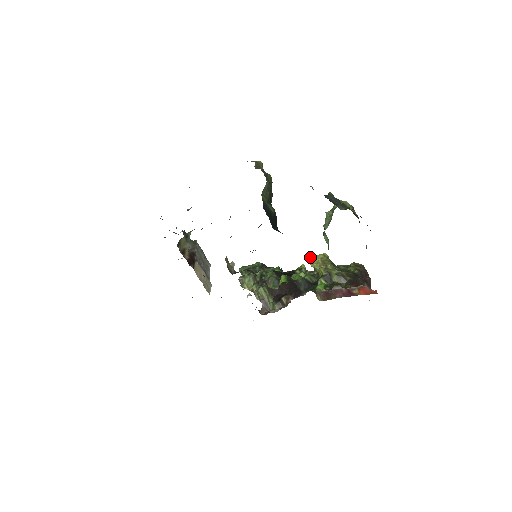
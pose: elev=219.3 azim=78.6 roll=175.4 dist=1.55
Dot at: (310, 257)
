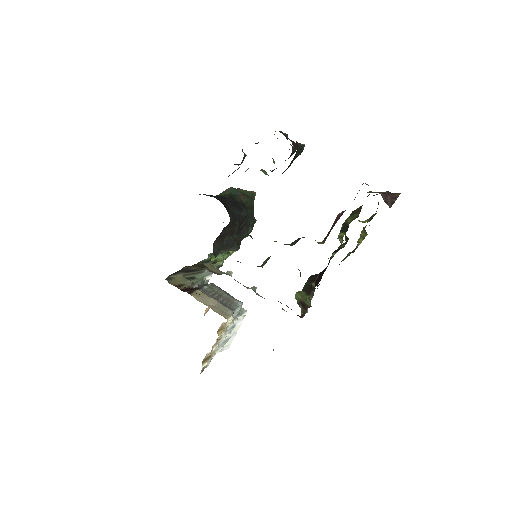
Dot at: occluded
